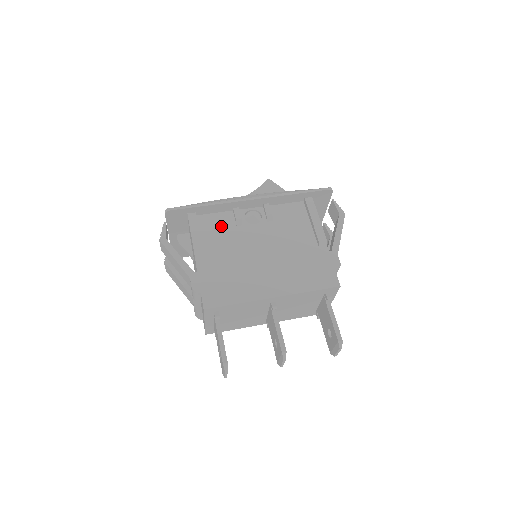
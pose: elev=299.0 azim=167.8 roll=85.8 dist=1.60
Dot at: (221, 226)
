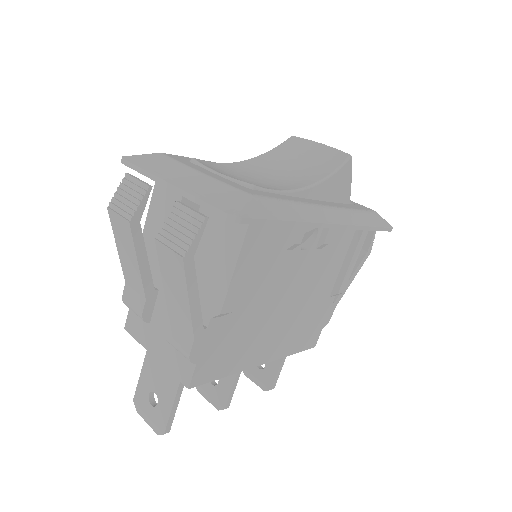
Dot at: (272, 246)
